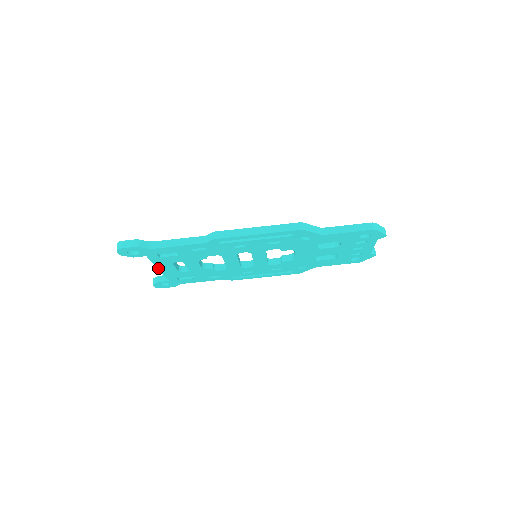
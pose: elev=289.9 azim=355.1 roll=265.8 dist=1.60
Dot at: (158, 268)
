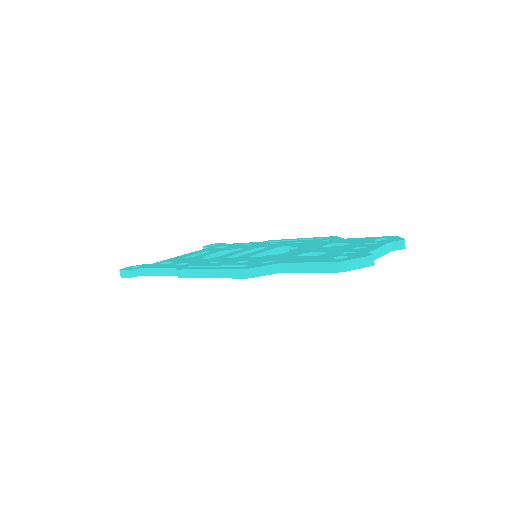
Dot at: occluded
